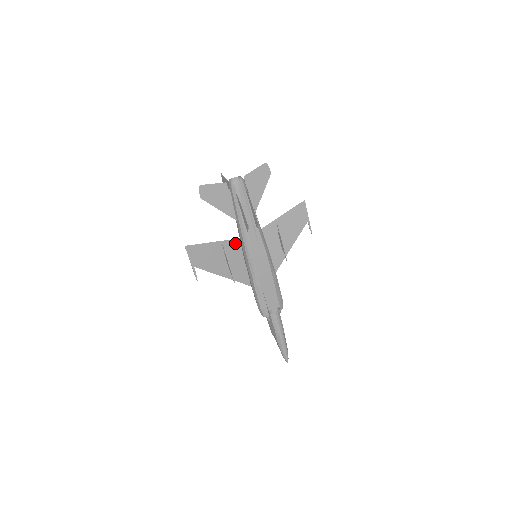
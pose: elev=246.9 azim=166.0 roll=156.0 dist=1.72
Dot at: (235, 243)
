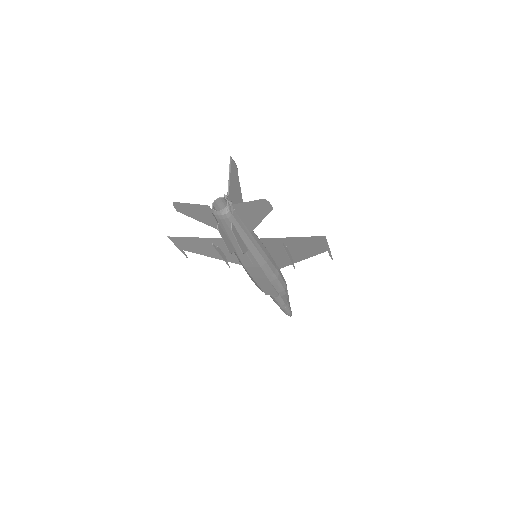
Dot at: occluded
